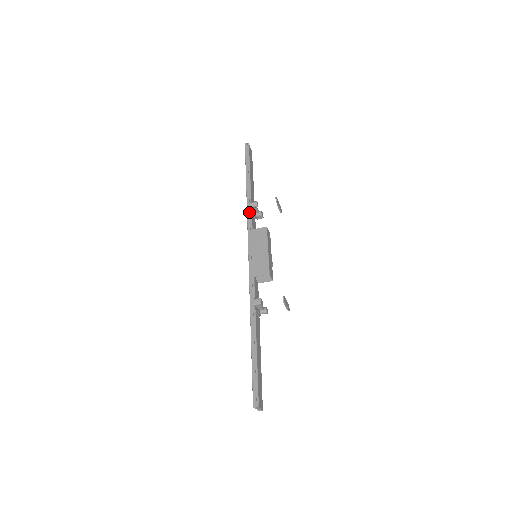
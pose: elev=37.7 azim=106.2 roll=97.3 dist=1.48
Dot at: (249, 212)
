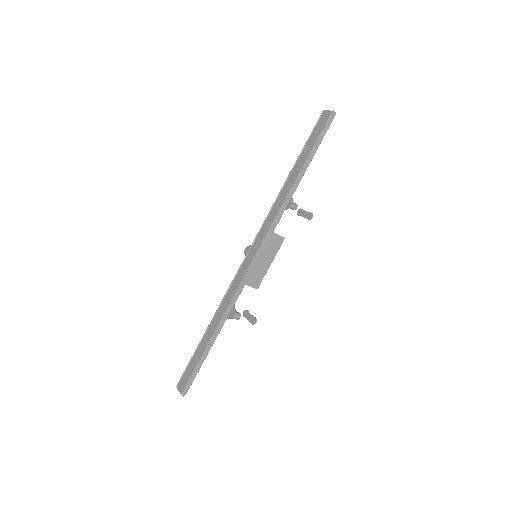
Dot at: (284, 210)
